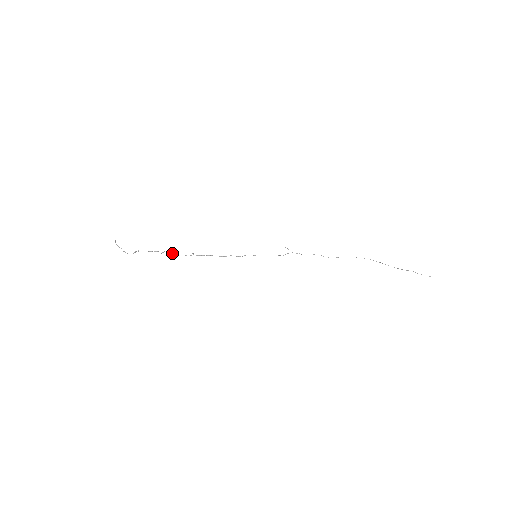
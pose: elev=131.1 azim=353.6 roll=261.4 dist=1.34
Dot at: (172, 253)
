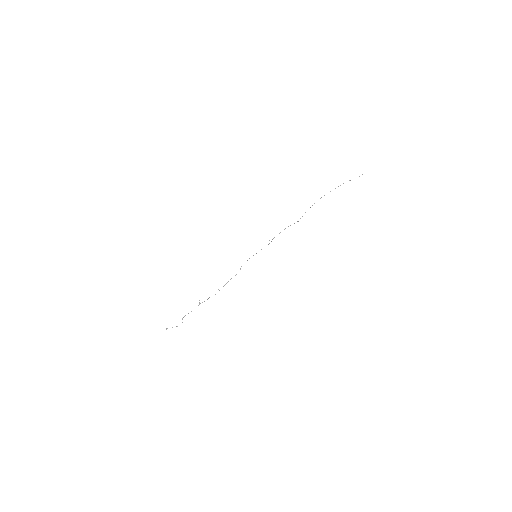
Dot at: occluded
